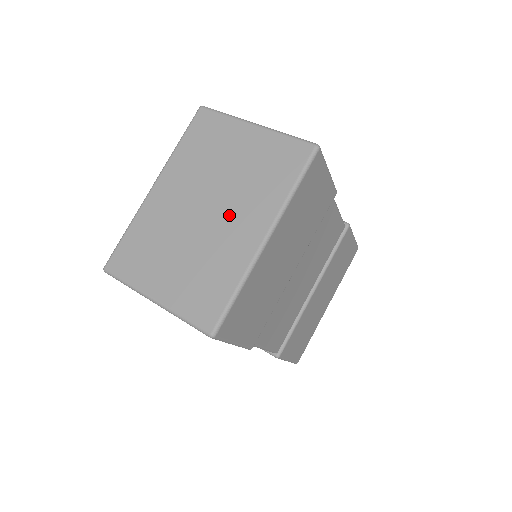
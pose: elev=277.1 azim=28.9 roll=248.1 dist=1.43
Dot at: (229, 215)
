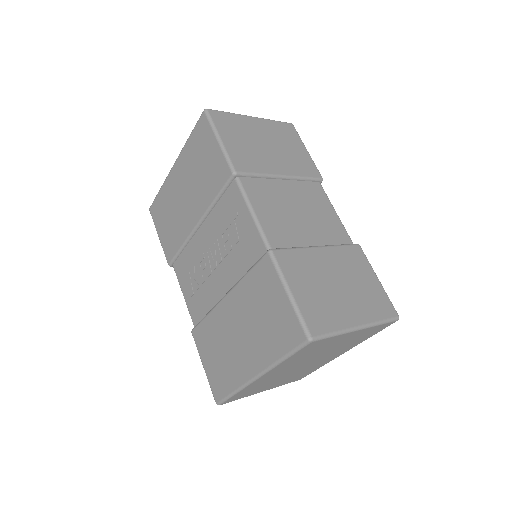
Dot at: (323, 359)
